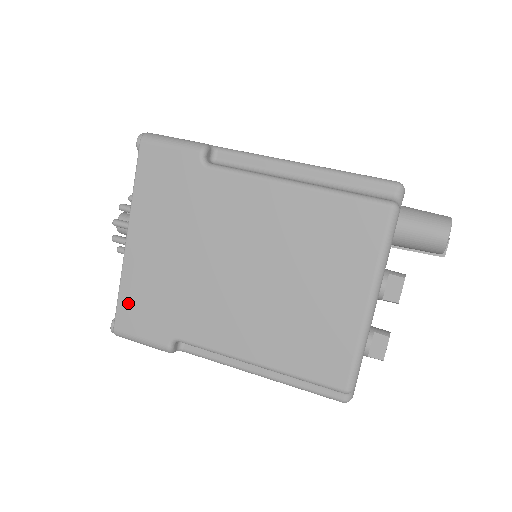
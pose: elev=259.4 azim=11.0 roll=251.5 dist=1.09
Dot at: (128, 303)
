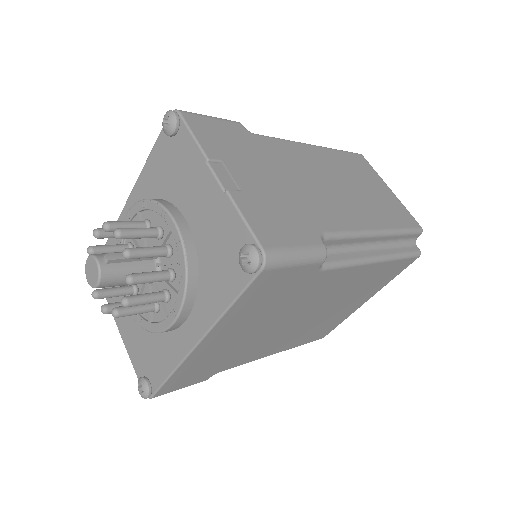
Dot at: (178, 379)
